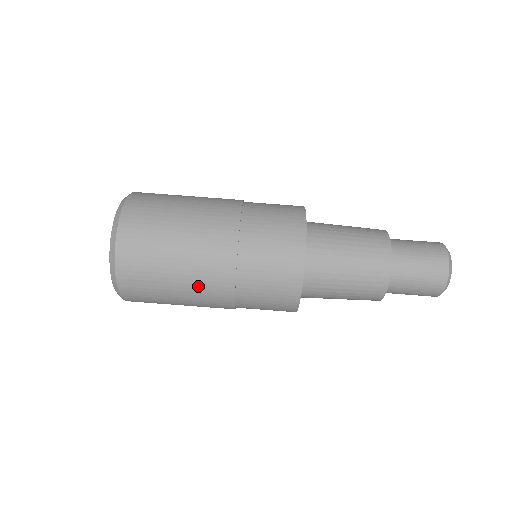
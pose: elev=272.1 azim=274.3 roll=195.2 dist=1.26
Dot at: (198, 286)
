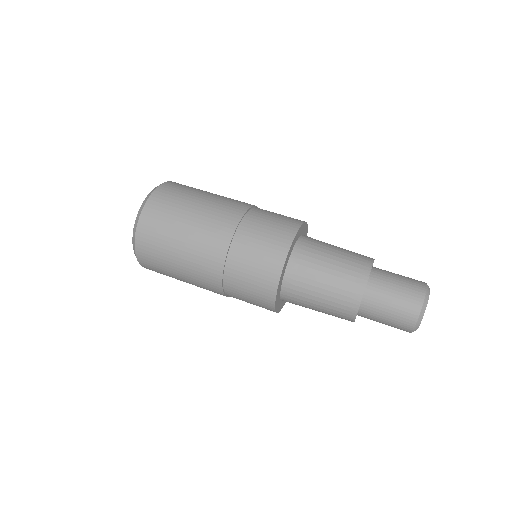
Dot at: (211, 212)
